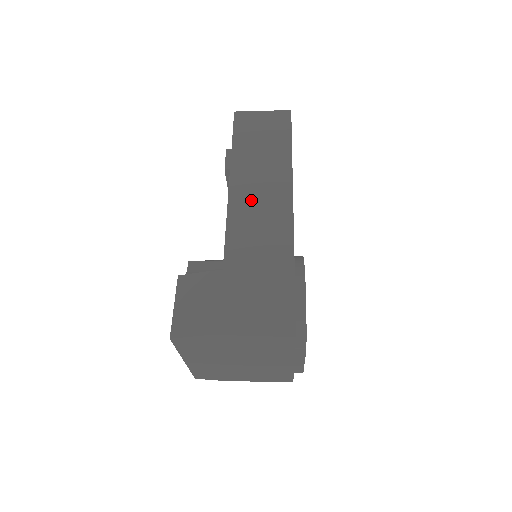
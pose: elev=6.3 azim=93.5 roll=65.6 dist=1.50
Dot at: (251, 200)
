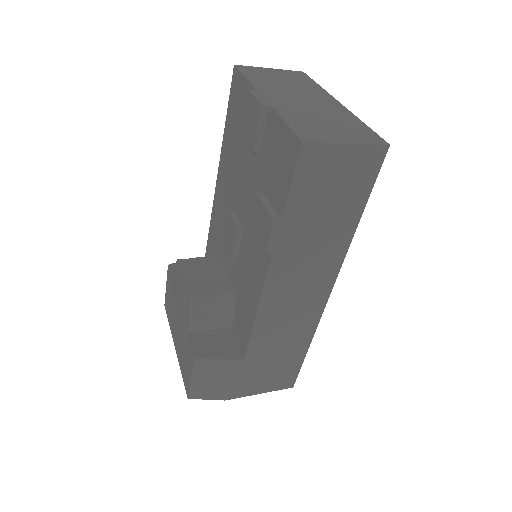
Dot at: (288, 292)
